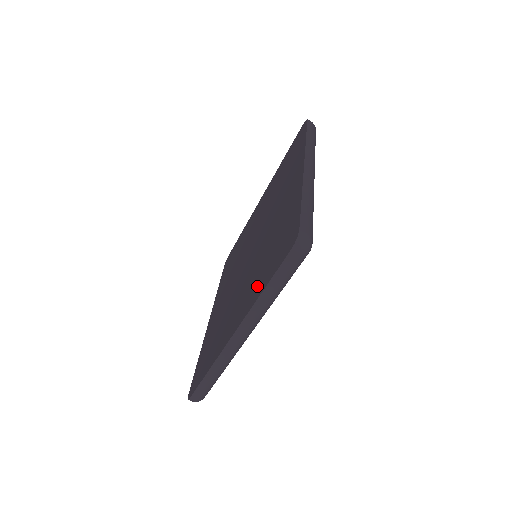
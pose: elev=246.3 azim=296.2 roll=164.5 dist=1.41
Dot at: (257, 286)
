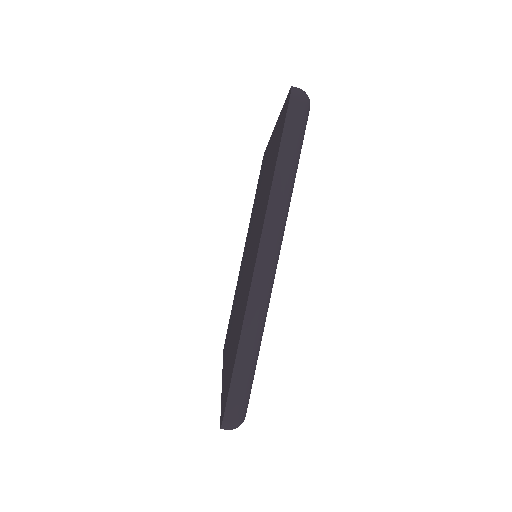
Dot at: (267, 193)
